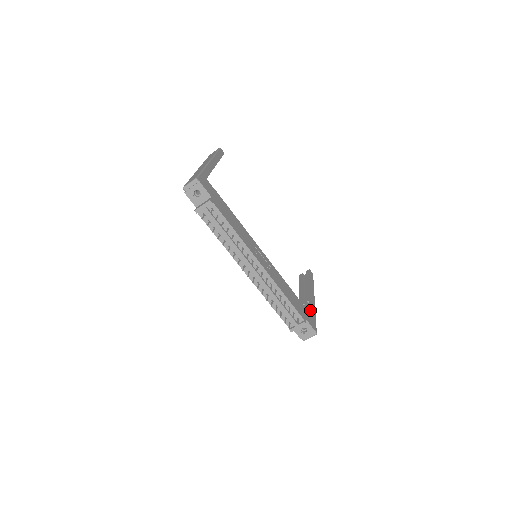
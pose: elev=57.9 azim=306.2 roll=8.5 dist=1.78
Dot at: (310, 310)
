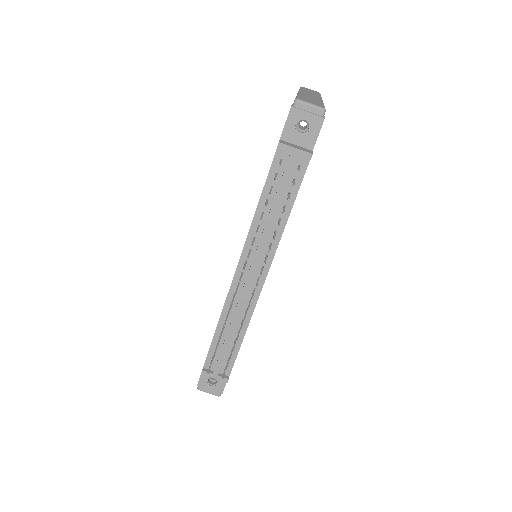
Dot at: occluded
